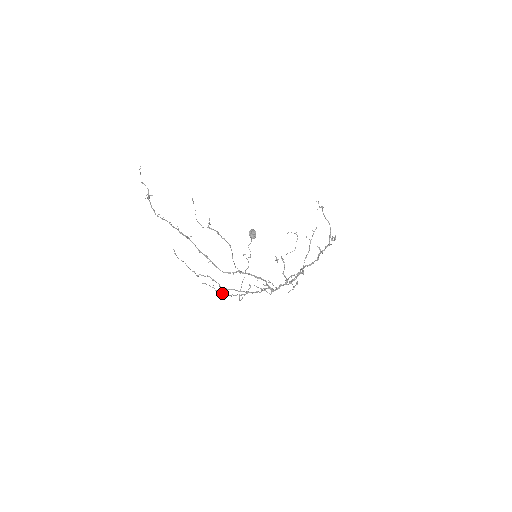
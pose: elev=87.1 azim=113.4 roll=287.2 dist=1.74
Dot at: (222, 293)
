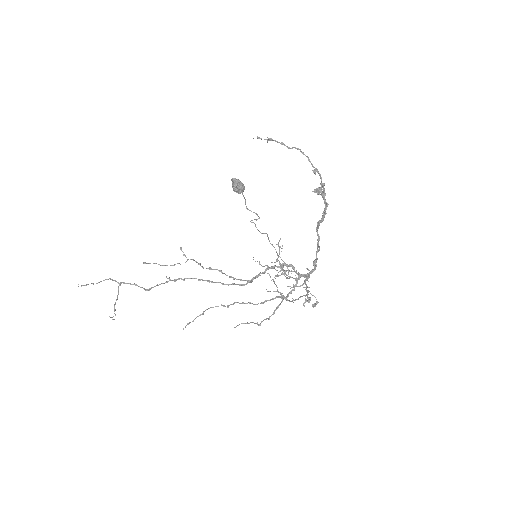
Dot at: (259, 325)
